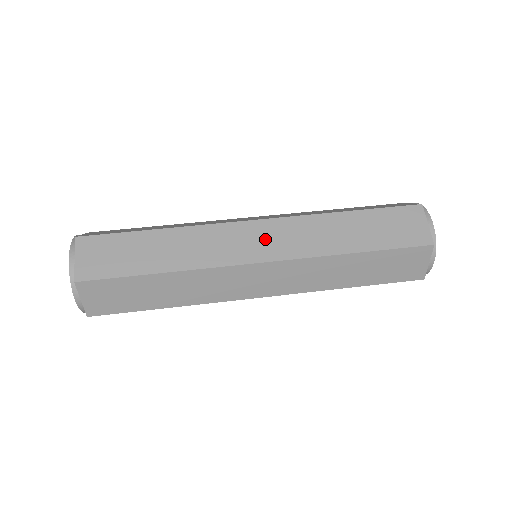
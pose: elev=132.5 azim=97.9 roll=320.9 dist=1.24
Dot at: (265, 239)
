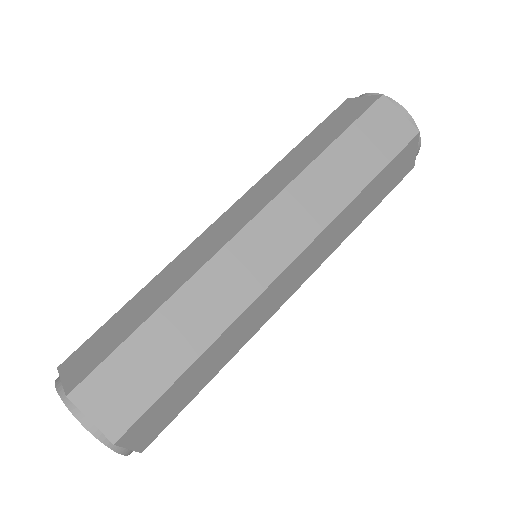
Dot at: (296, 275)
